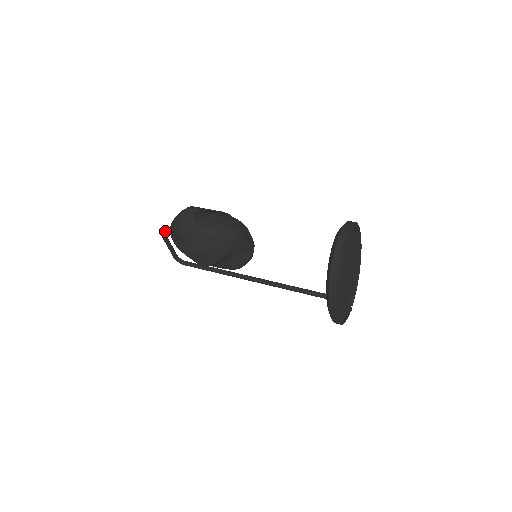
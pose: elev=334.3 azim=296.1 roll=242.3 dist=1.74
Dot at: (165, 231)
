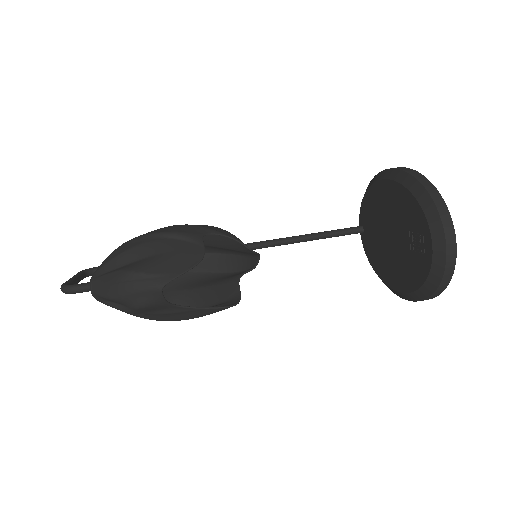
Dot at: occluded
